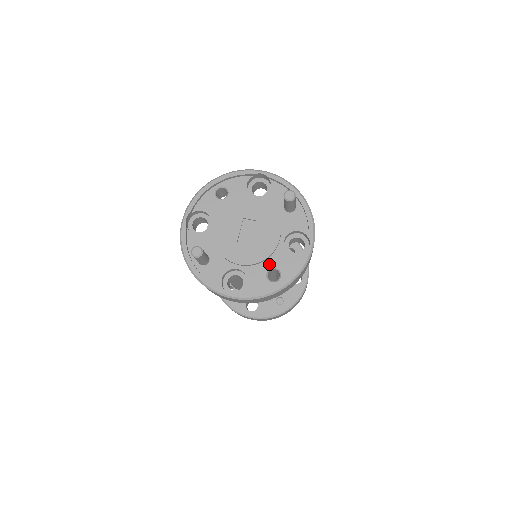
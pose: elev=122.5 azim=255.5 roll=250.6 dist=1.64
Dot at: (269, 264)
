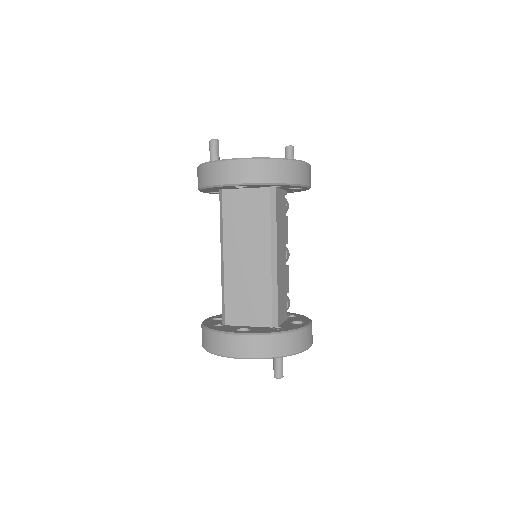
Dot at: occluded
